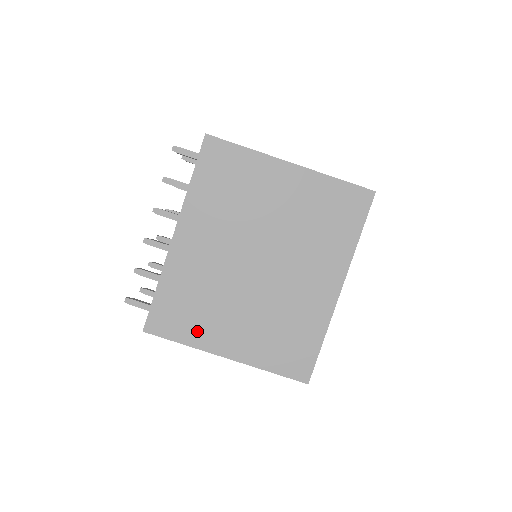
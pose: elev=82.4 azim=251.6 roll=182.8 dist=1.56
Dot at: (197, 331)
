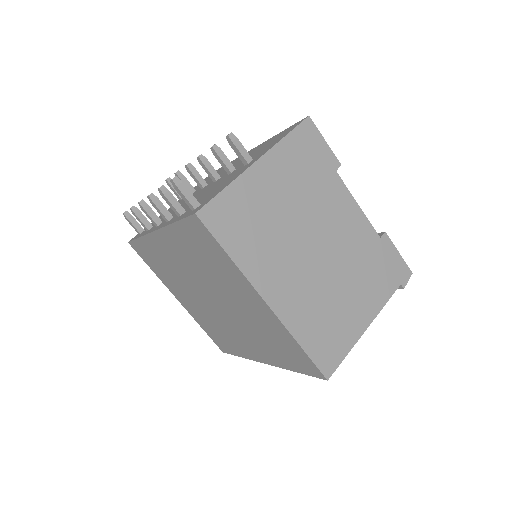
Dot at: (162, 276)
